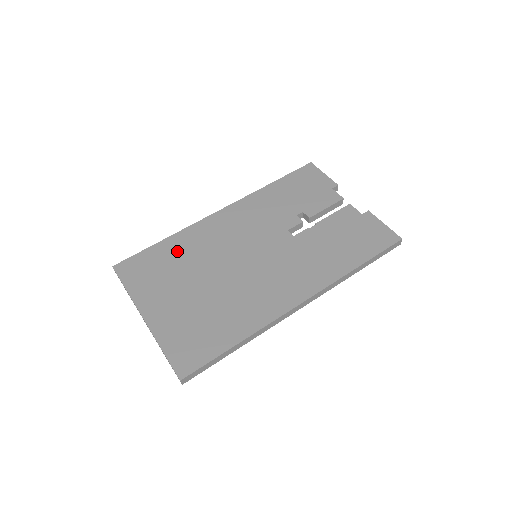
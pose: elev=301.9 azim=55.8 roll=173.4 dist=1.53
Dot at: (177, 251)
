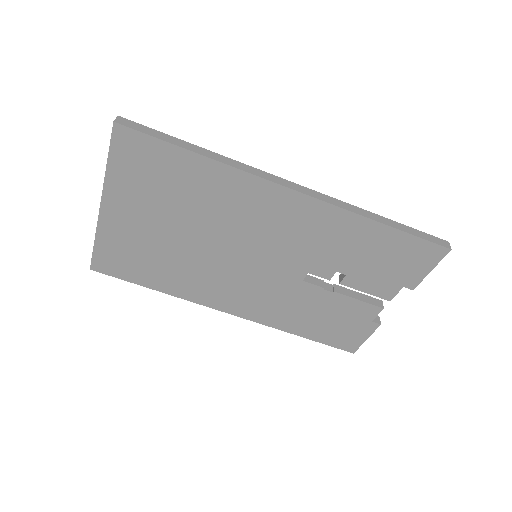
Dot at: (197, 183)
